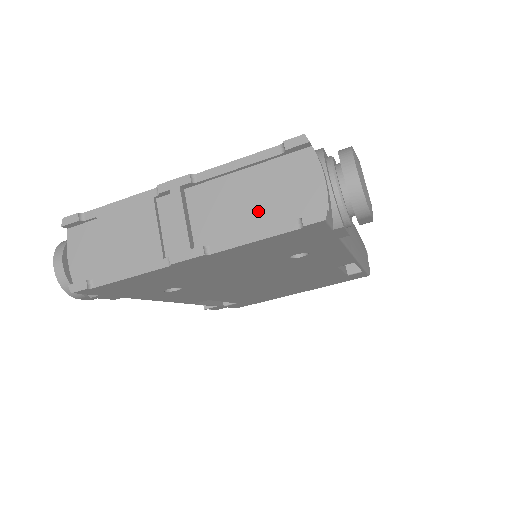
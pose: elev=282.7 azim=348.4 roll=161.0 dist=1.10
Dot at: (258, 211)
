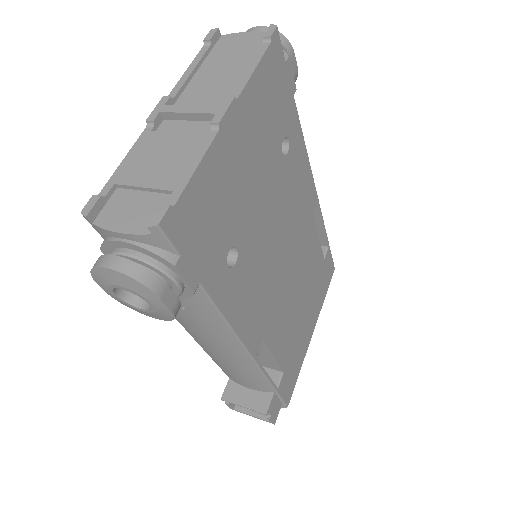
Dot at: (234, 68)
